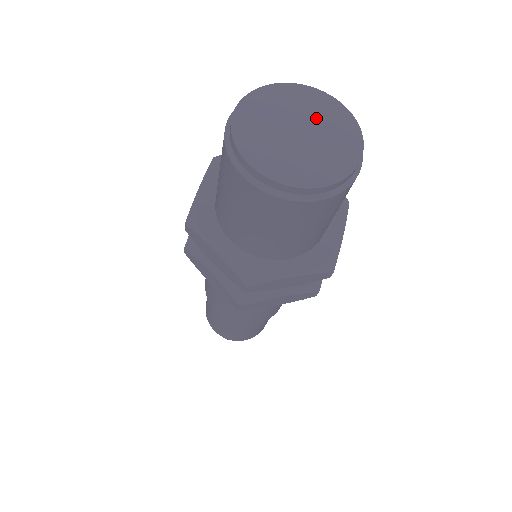
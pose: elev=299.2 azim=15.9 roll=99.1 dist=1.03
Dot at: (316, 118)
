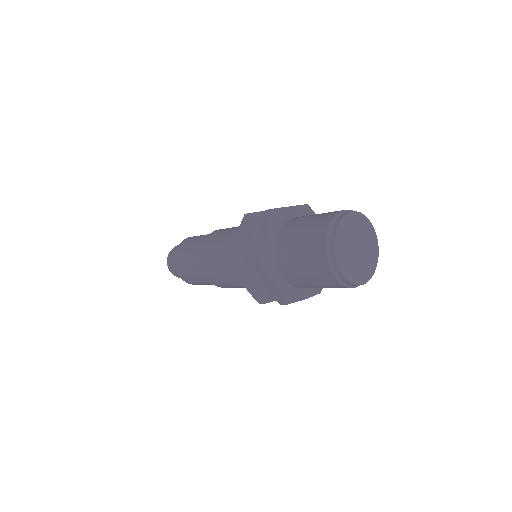
Dot at: (364, 238)
